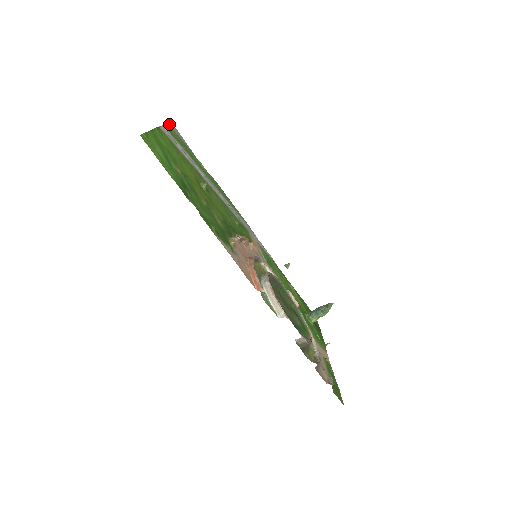
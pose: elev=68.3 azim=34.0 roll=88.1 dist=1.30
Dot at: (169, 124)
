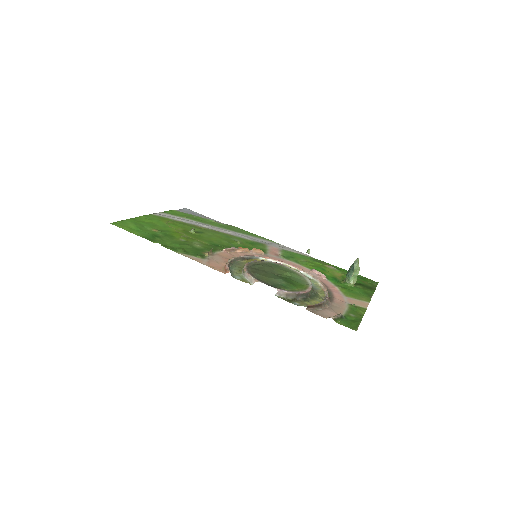
Dot at: (180, 210)
